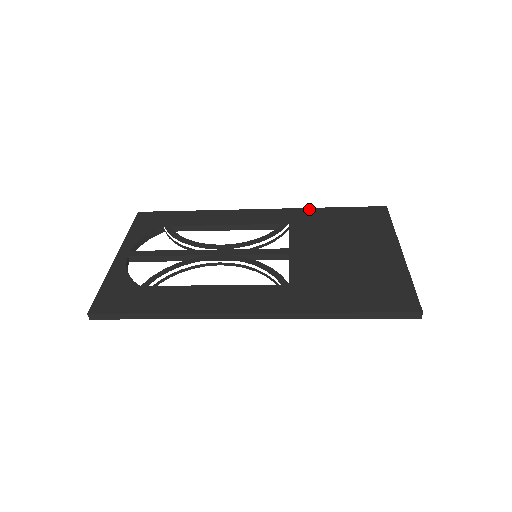
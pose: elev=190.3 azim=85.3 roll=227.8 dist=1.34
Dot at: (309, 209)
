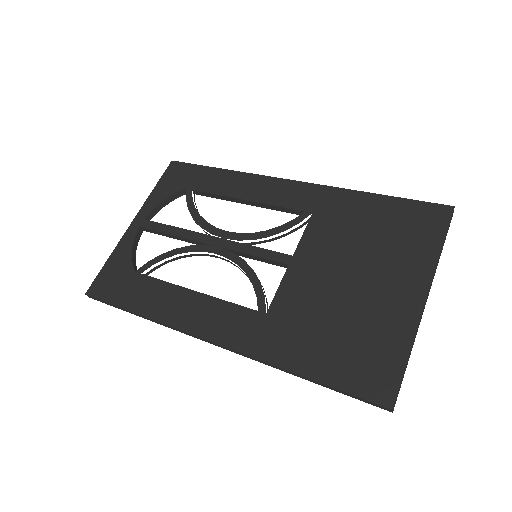
Dot at: (348, 192)
